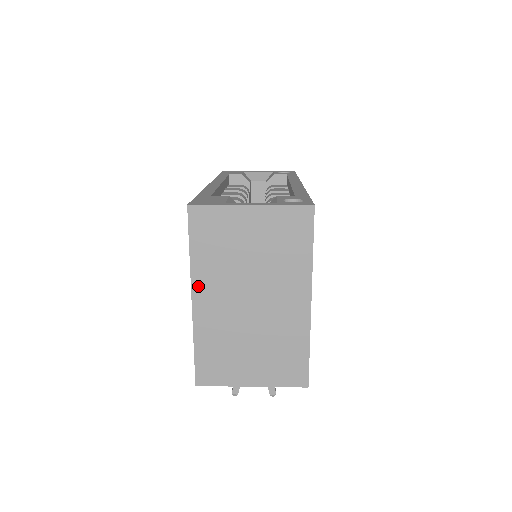
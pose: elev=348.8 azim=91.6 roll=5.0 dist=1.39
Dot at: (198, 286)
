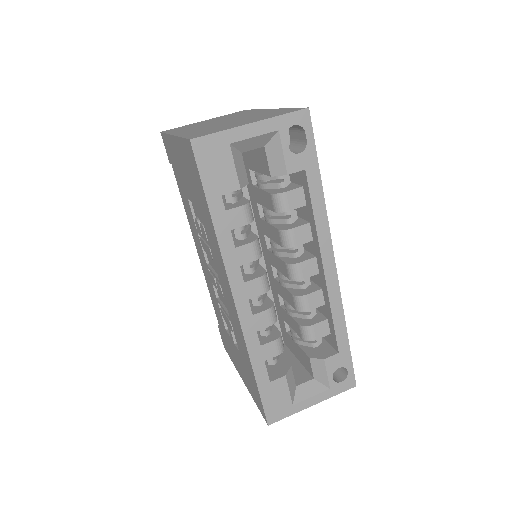
Dot at: occluded
